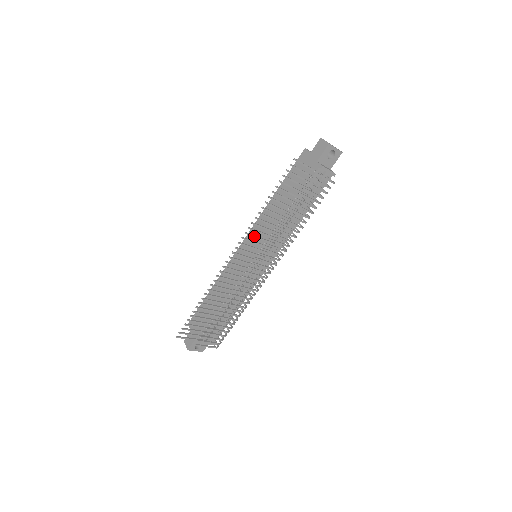
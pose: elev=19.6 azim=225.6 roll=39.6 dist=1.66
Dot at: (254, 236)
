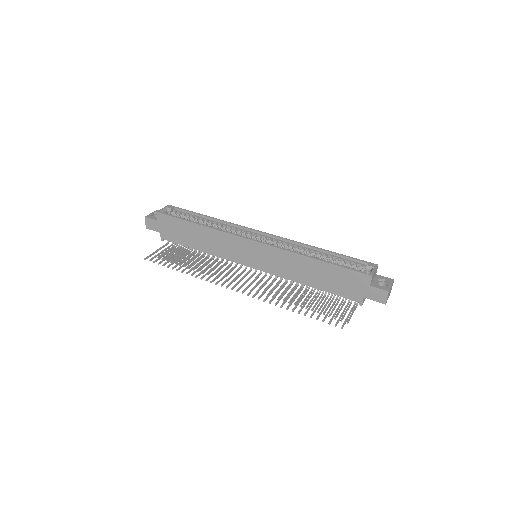
Dot at: (264, 293)
